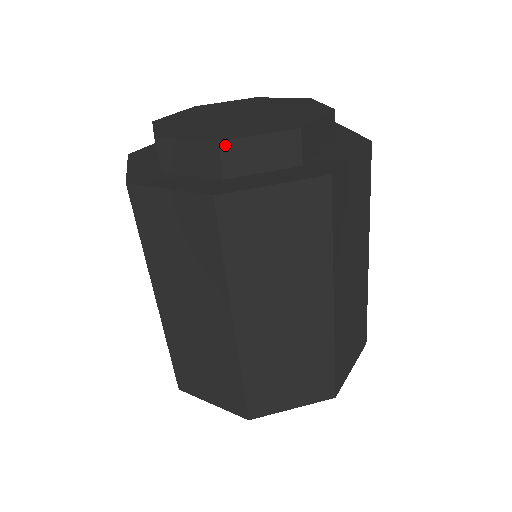
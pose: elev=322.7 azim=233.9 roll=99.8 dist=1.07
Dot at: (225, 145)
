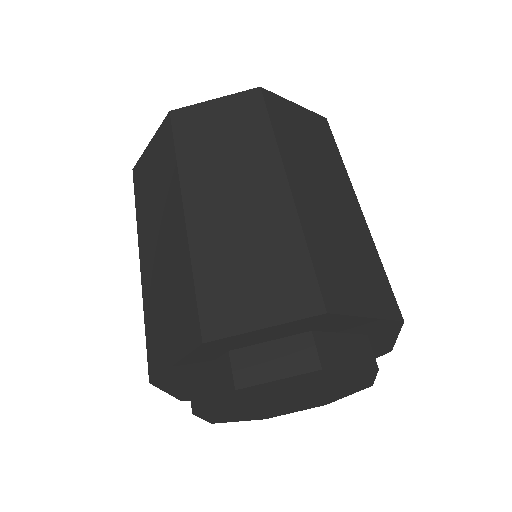
Dot at: occluded
